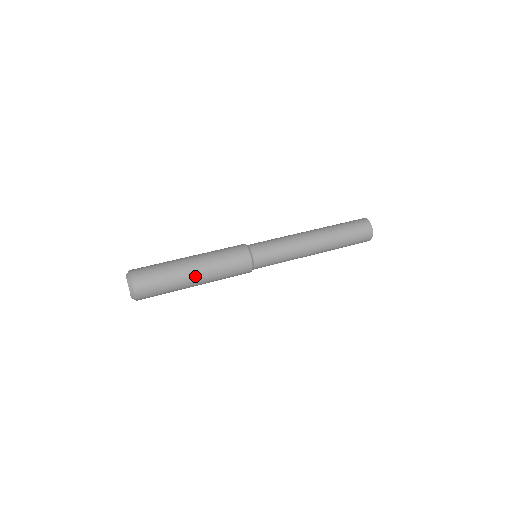
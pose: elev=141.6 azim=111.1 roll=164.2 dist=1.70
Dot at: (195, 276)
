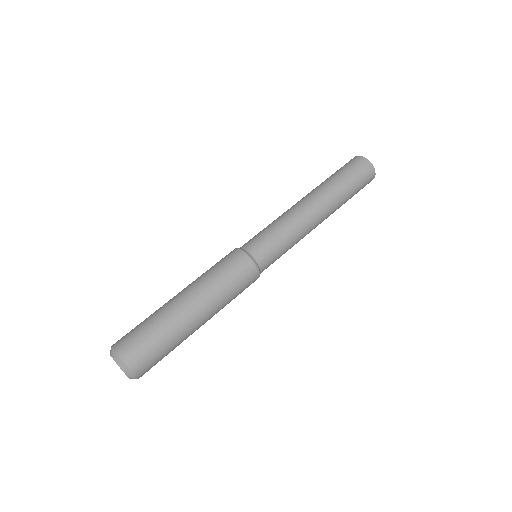
Dot at: occluded
